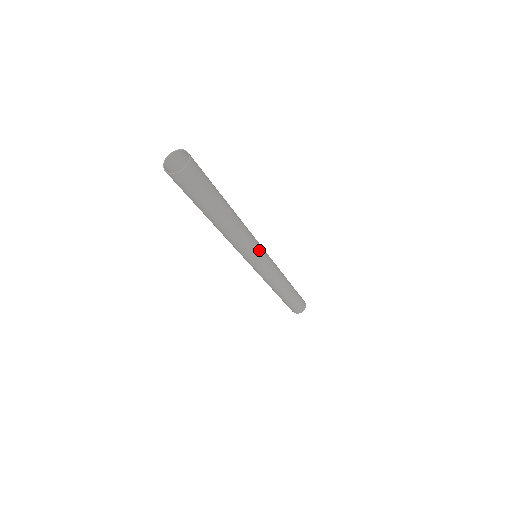
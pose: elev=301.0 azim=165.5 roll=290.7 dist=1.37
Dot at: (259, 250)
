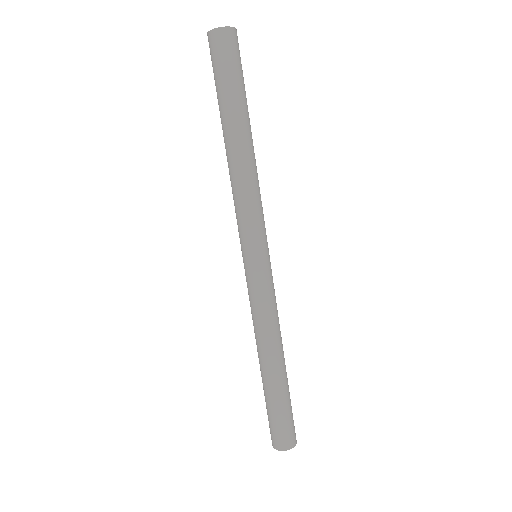
Dot at: (264, 233)
